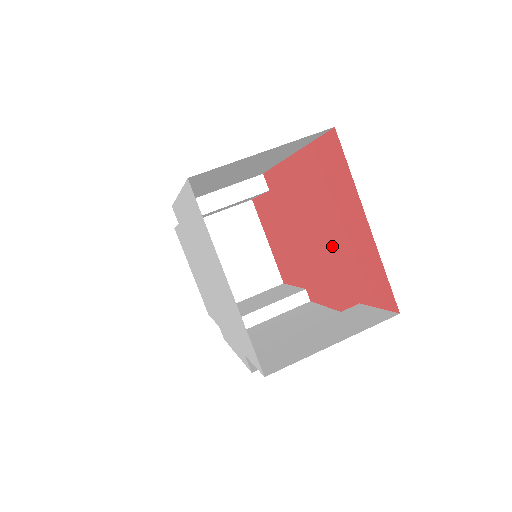
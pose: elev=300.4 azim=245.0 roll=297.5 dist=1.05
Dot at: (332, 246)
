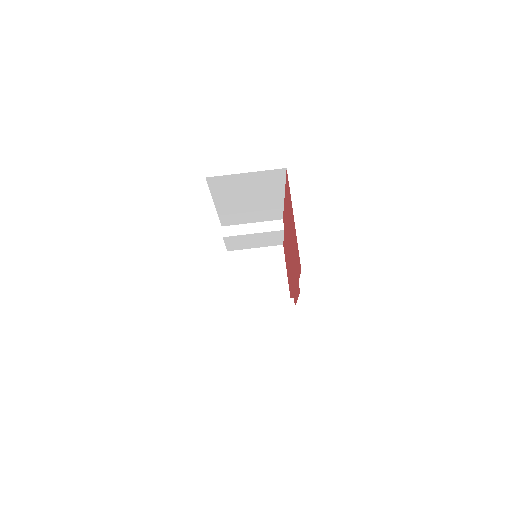
Dot at: occluded
